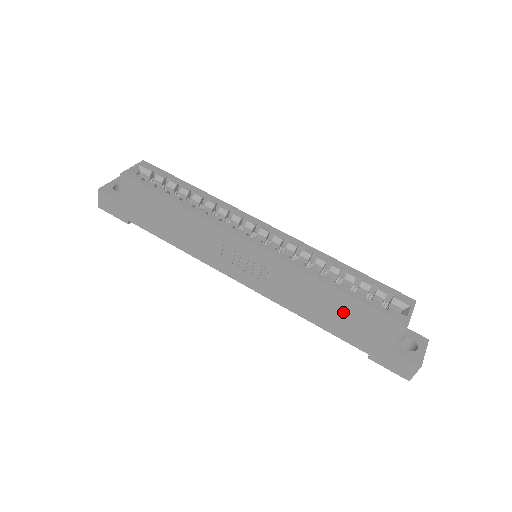
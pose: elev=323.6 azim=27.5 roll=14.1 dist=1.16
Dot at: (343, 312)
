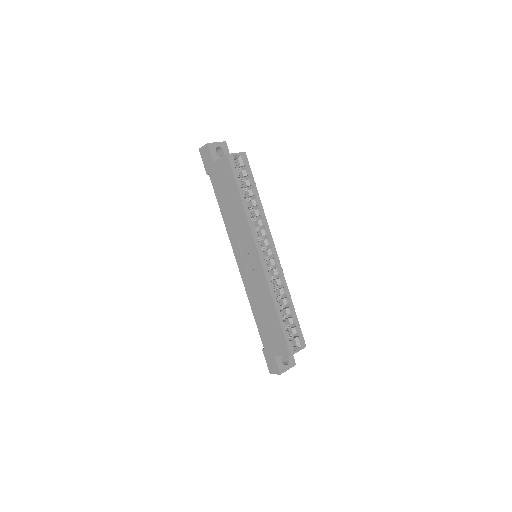
Dot at: (270, 323)
